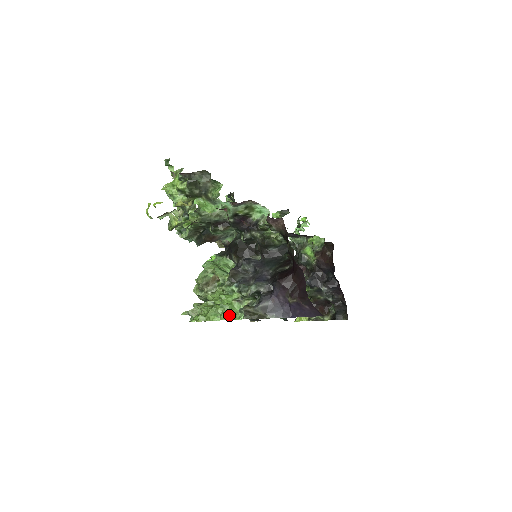
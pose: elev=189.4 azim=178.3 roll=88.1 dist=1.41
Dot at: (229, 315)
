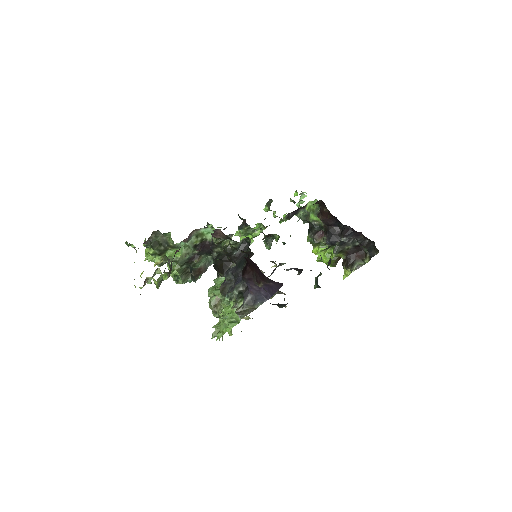
Dot at: (234, 321)
